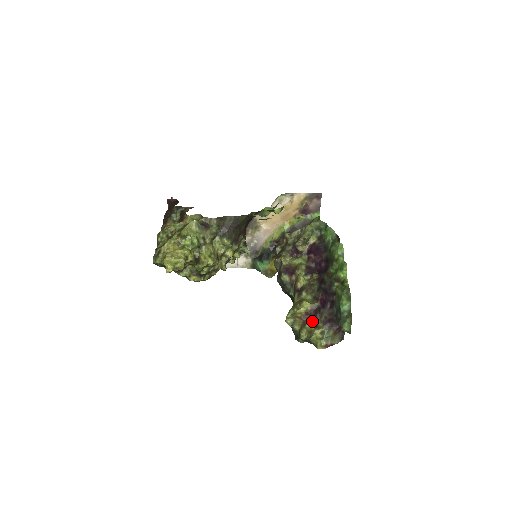
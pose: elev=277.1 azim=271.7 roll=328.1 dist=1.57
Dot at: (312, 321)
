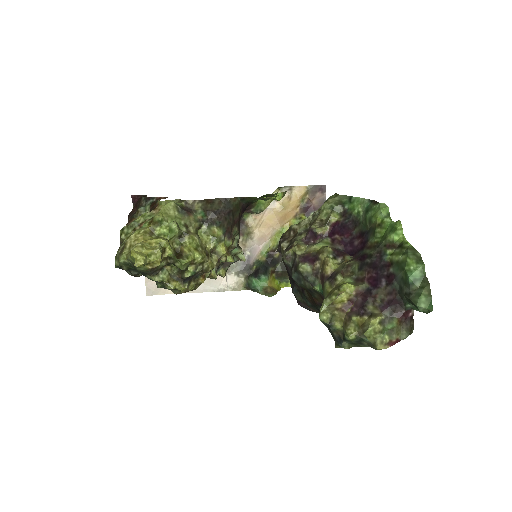
Dot at: (362, 309)
